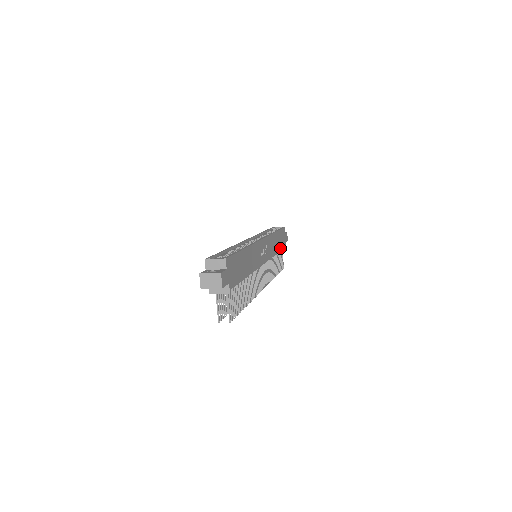
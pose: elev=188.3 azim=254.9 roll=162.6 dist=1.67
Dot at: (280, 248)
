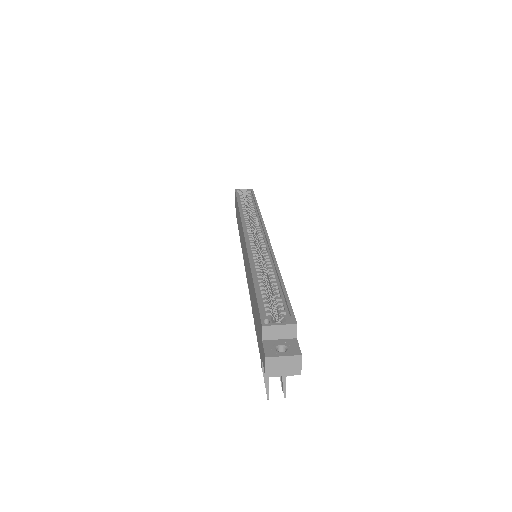
Dot at: occluded
